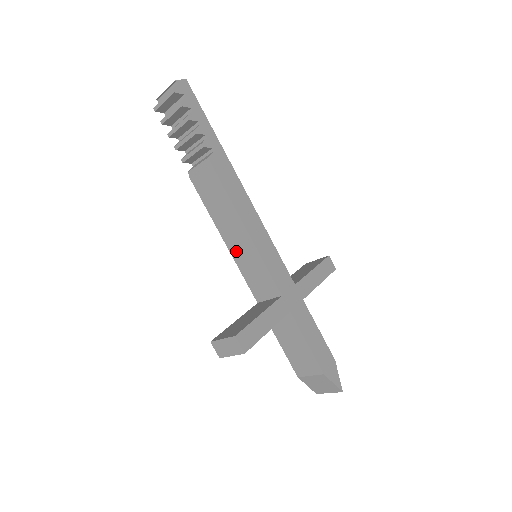
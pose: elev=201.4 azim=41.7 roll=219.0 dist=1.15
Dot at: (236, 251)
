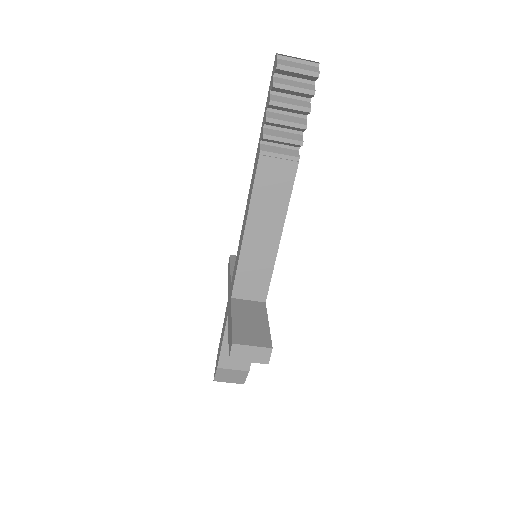
Dot at: (251, 247)
